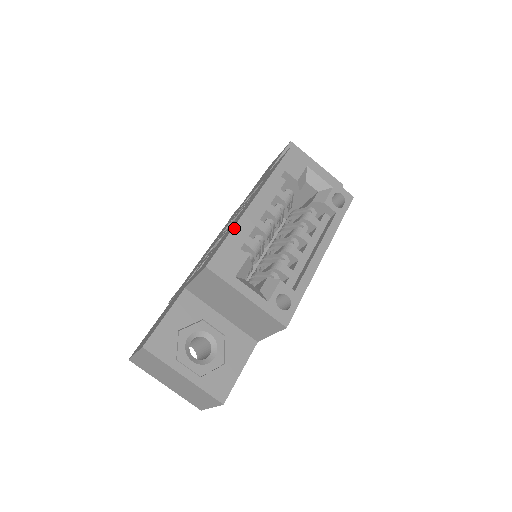
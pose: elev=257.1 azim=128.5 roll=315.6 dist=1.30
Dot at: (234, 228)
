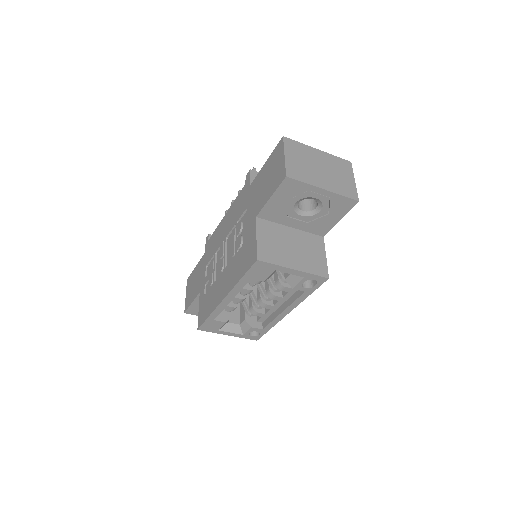
Dot at: (211, 314)
